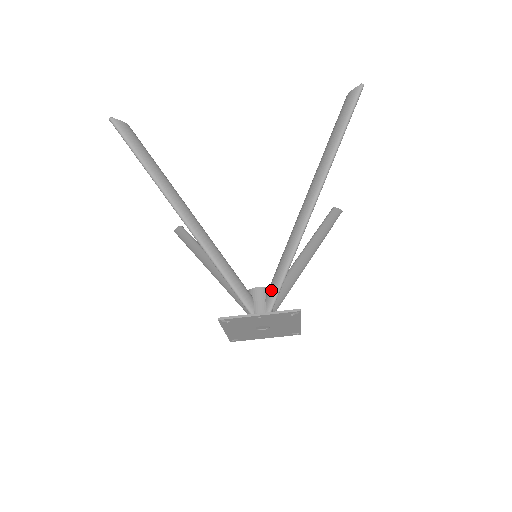
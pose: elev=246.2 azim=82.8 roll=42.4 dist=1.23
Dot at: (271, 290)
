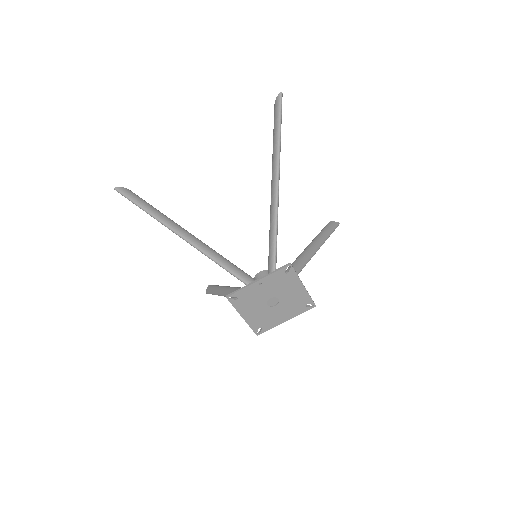
Dot at: (269, 267)
